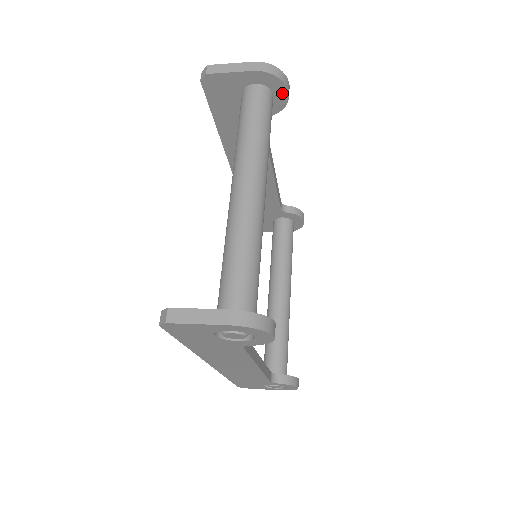
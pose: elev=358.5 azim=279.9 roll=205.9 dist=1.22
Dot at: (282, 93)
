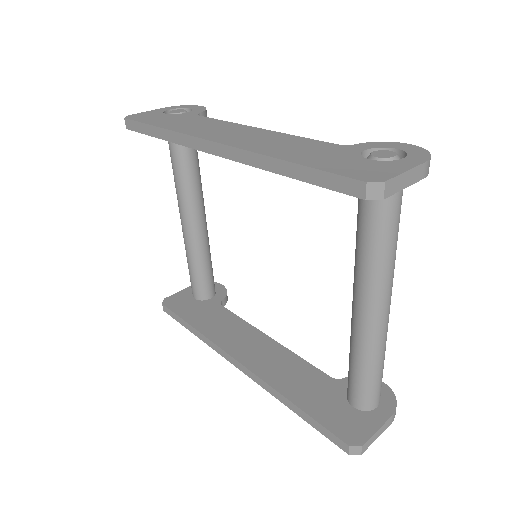
Dot at: occluded
